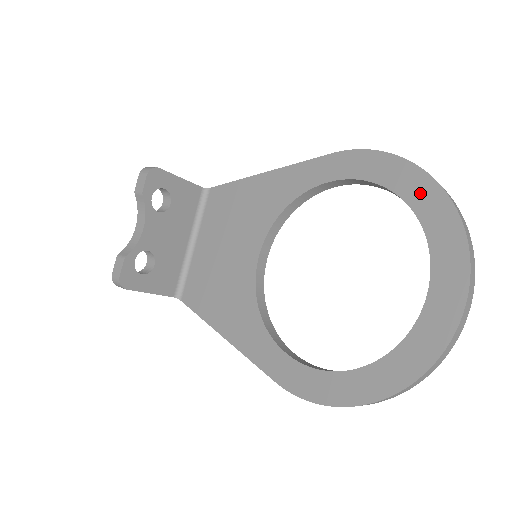
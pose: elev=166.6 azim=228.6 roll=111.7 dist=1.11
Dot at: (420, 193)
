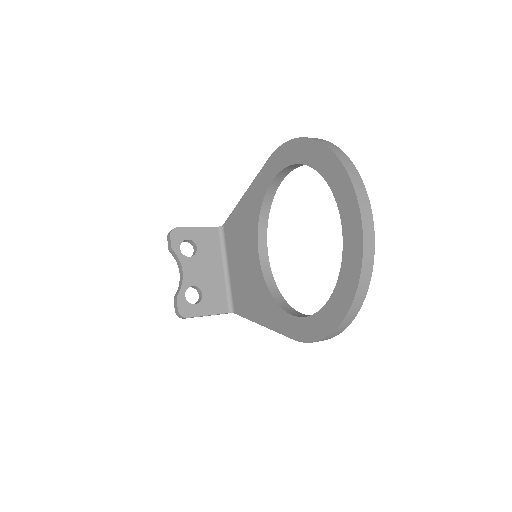
Dot at: (315, 156)
